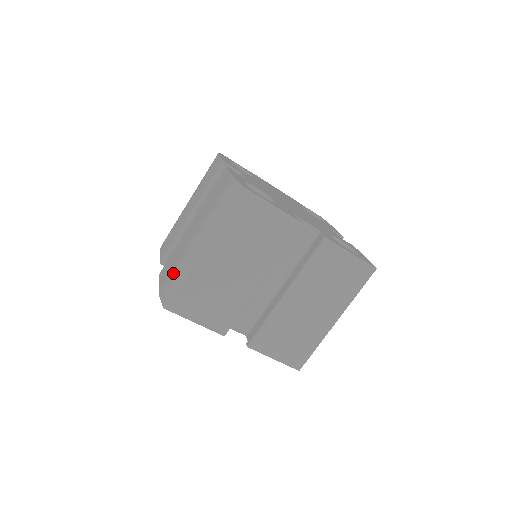
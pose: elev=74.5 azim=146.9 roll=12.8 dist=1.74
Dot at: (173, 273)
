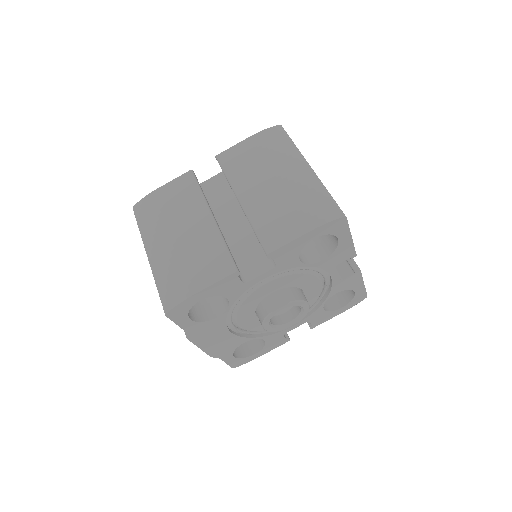
Dot at: (308, 203)
